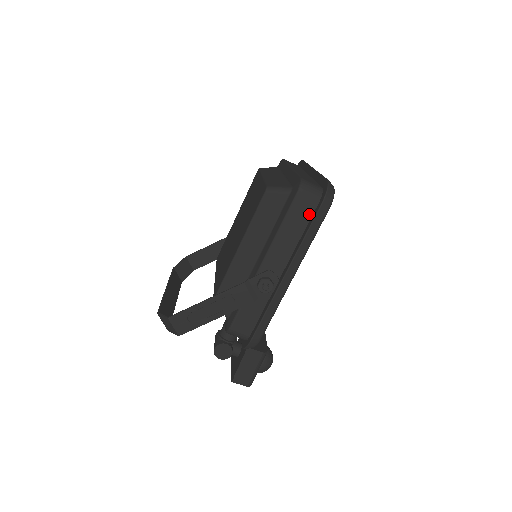
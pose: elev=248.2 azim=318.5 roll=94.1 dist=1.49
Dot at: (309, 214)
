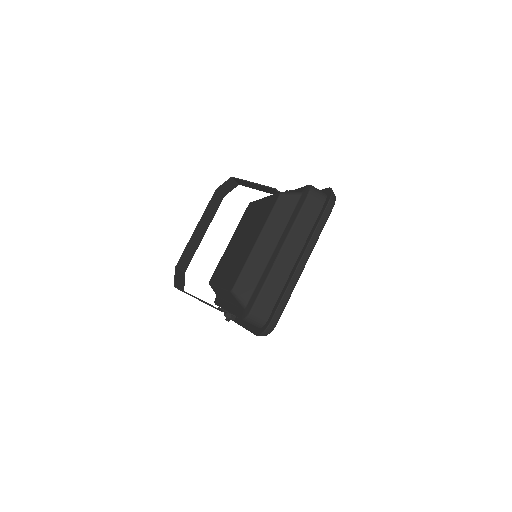
Dot at: occluded
